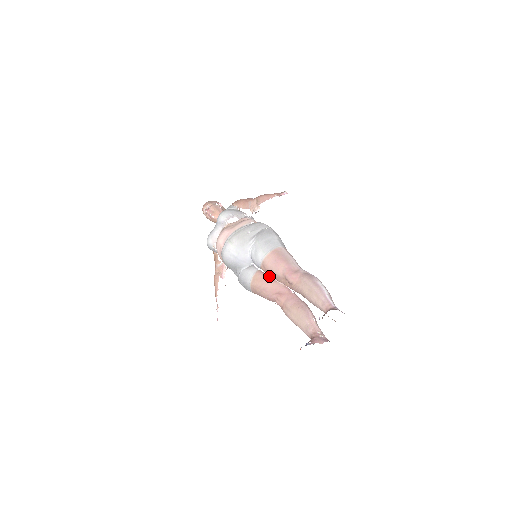
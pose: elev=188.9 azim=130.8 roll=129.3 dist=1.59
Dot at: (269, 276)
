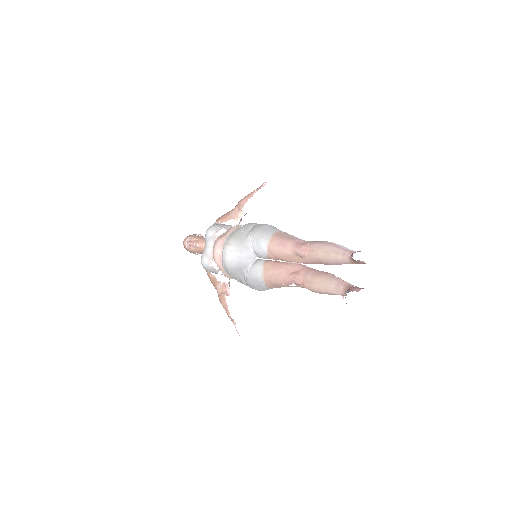
Dot at: (278, 261)
